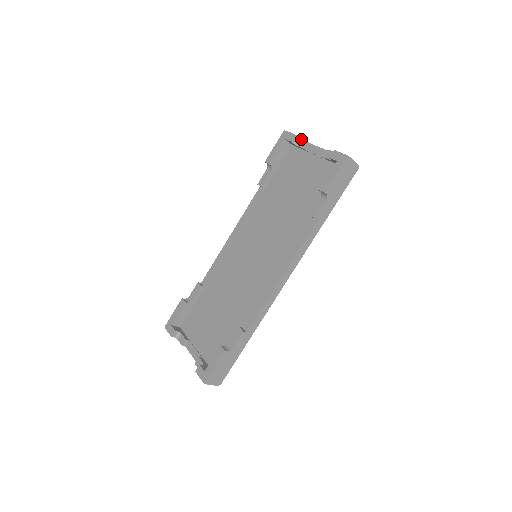
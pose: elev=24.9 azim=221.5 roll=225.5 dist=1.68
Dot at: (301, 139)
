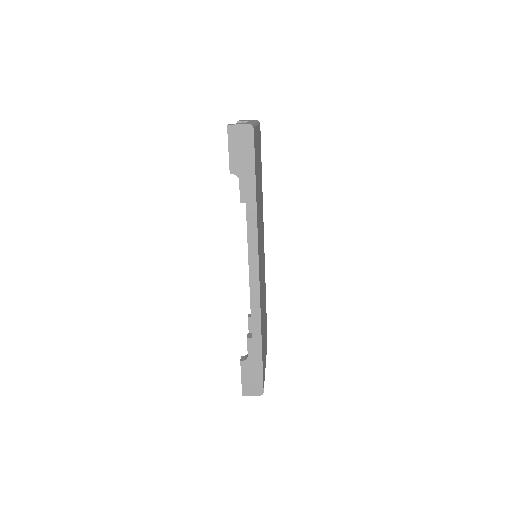
Dot at: occluded
